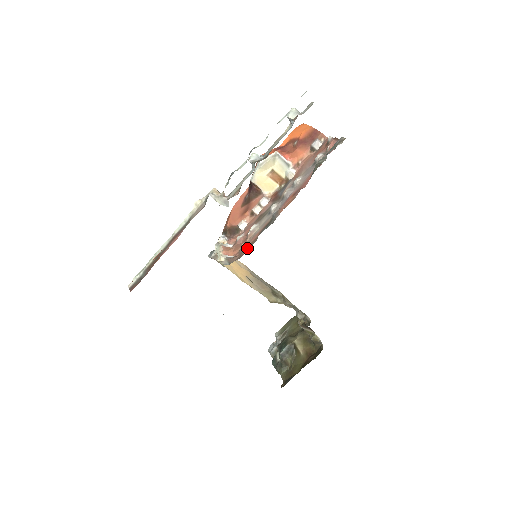
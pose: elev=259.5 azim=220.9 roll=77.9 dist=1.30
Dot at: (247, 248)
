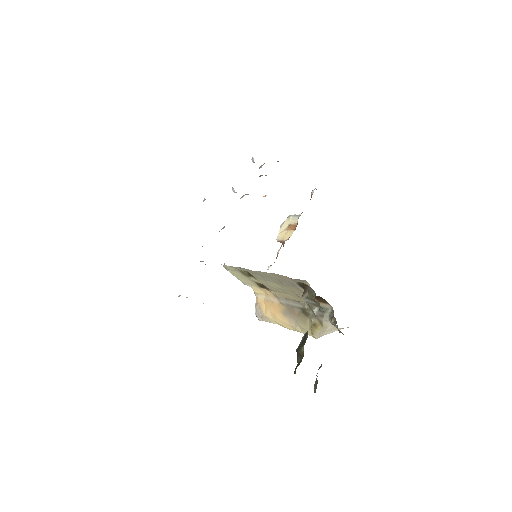
Dot at: occluded
